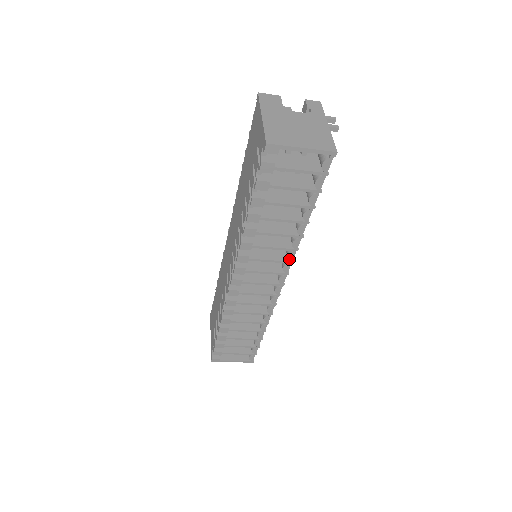
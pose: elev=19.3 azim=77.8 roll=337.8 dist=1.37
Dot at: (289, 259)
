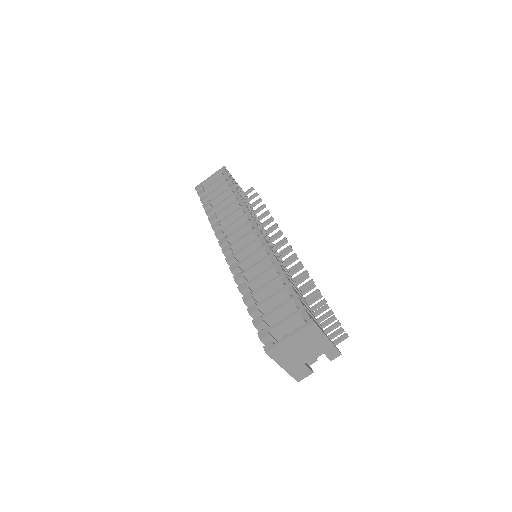
Dot at: (246, 211)
